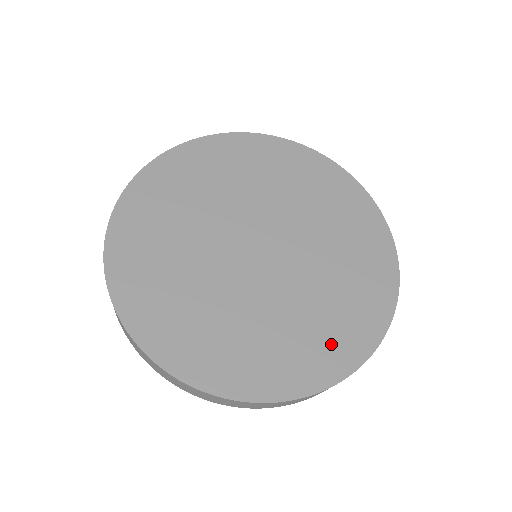
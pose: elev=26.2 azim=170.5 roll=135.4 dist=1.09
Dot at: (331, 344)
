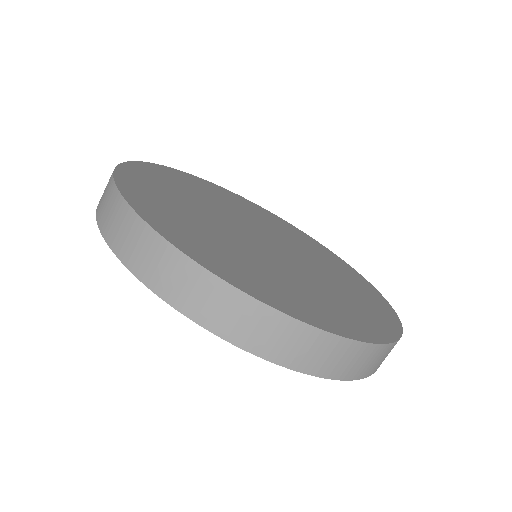
Dot at: (221, 258)
